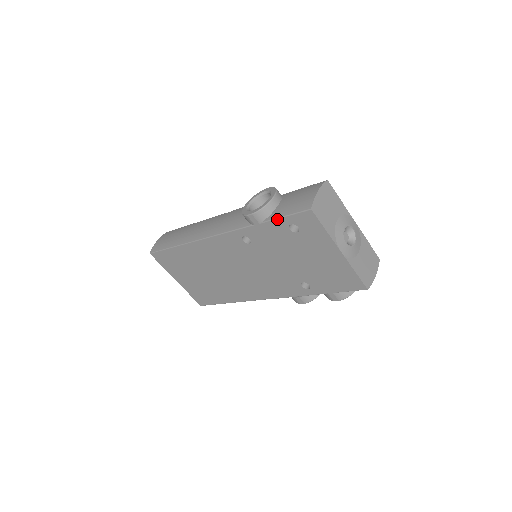
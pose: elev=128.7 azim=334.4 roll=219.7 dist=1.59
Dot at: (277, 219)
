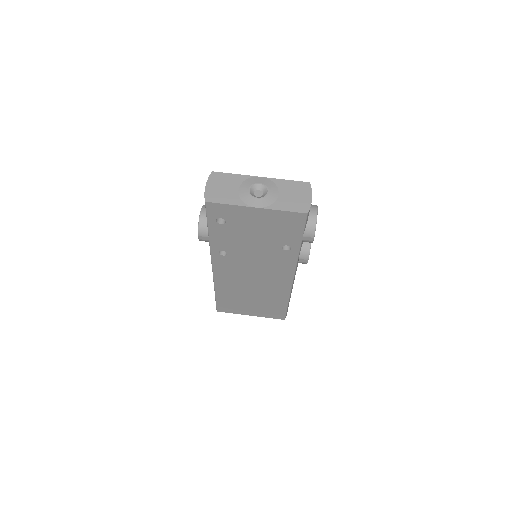
Dot at: (208, 225)
